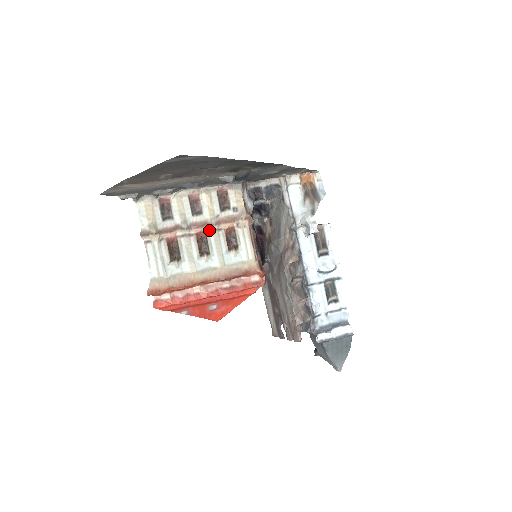
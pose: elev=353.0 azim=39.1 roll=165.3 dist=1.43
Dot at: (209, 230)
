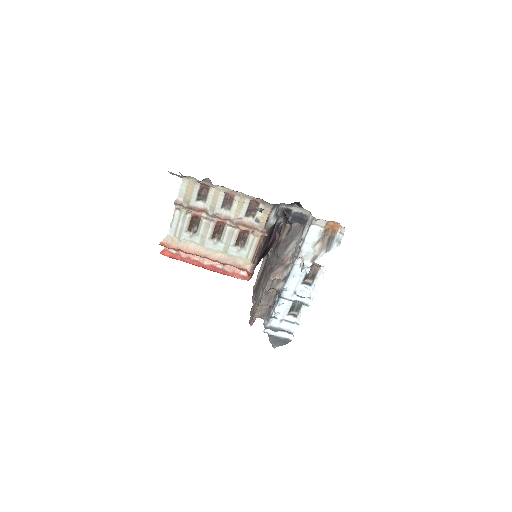
Dot at: (229, 224)
